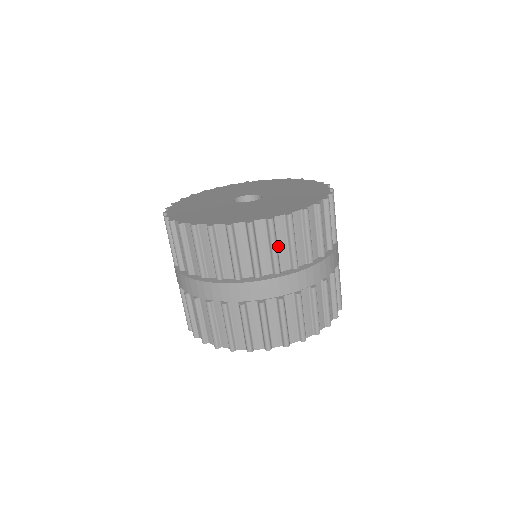
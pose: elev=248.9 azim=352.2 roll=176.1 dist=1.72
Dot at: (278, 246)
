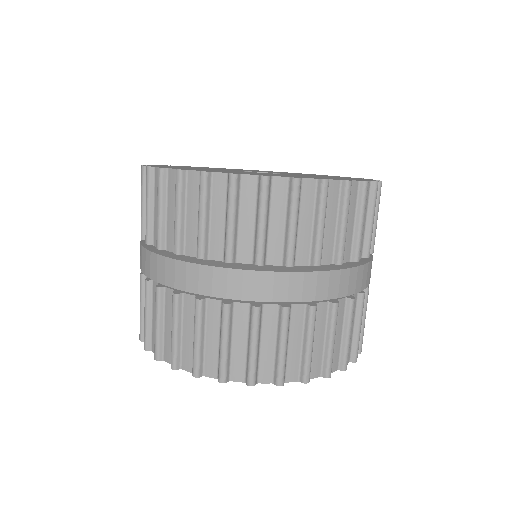
Dot at: (299, 225)
